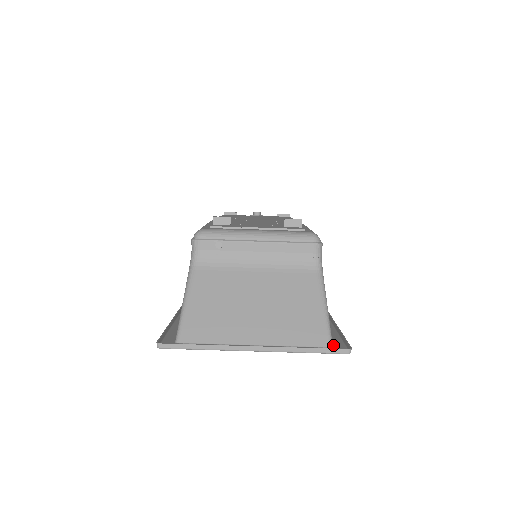
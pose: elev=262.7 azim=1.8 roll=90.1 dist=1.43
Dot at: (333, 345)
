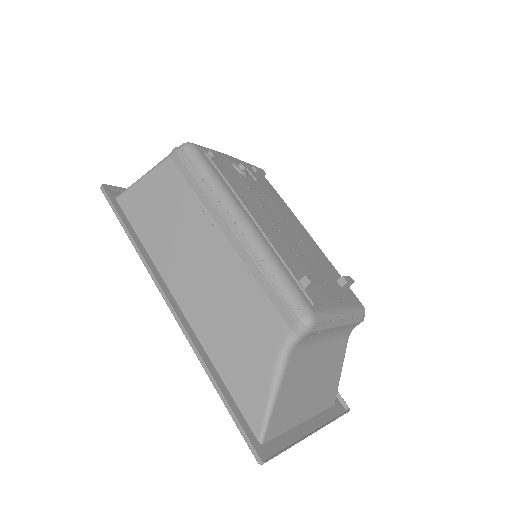
Dot at: occluded
